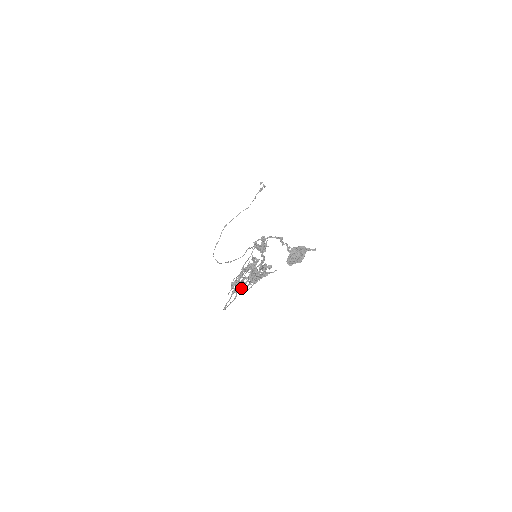
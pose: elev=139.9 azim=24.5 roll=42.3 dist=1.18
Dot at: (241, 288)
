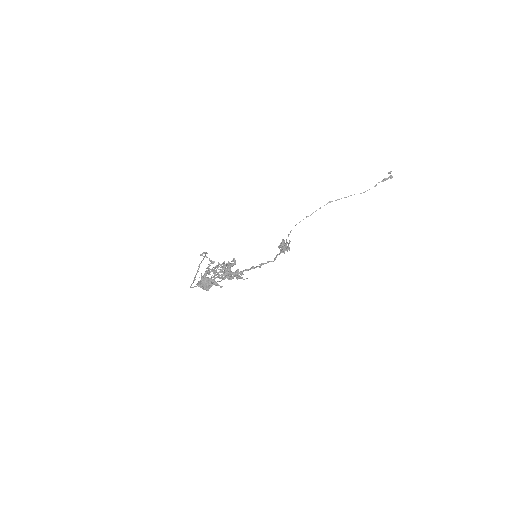
Dot at: (215, 278)
